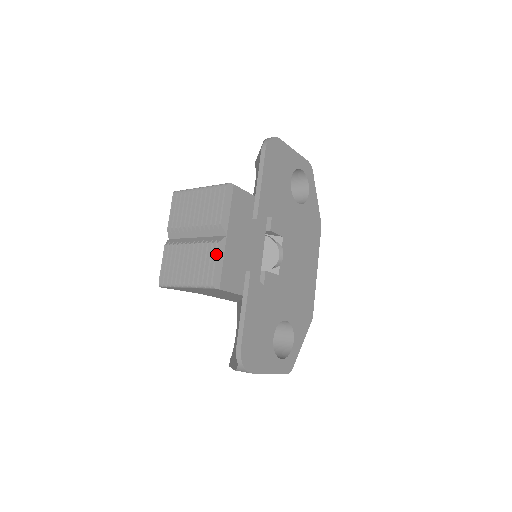
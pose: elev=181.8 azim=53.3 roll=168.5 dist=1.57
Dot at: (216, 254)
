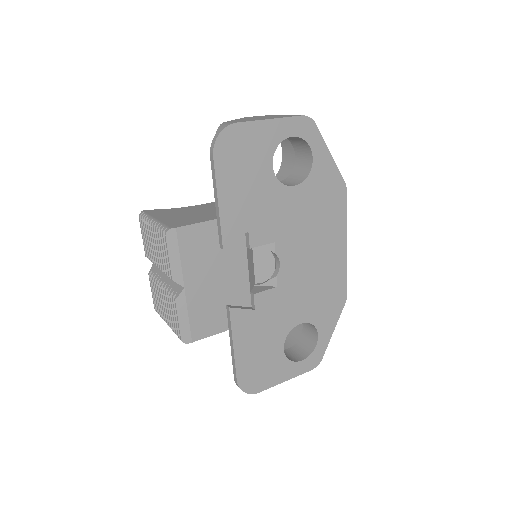
Dot at: (176, 312)
